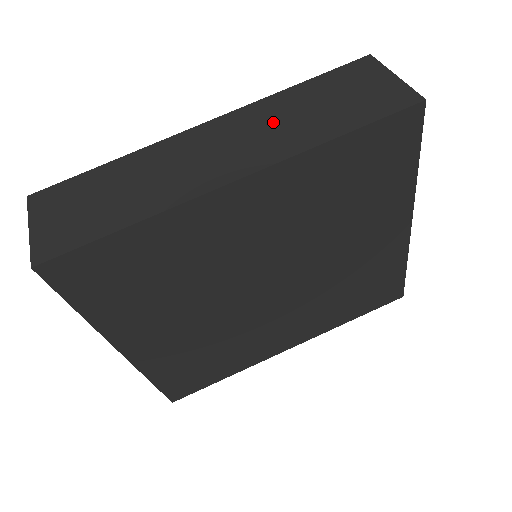
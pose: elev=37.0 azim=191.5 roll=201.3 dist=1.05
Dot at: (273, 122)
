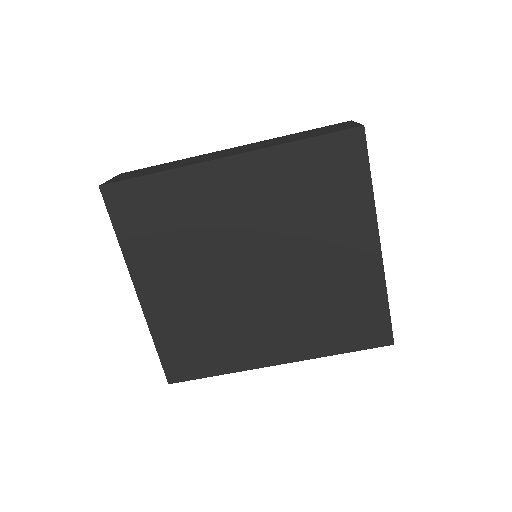
Dot at: (269, 142)
